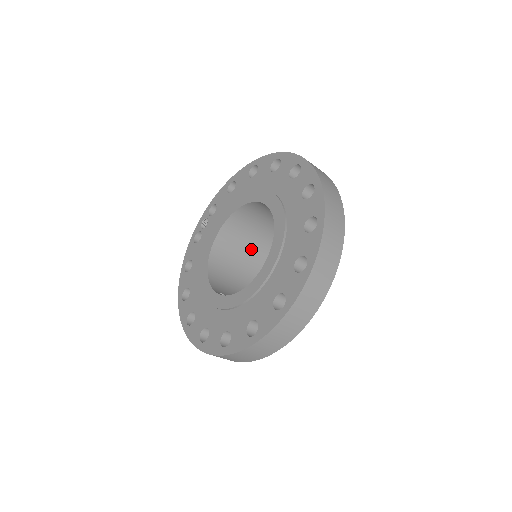
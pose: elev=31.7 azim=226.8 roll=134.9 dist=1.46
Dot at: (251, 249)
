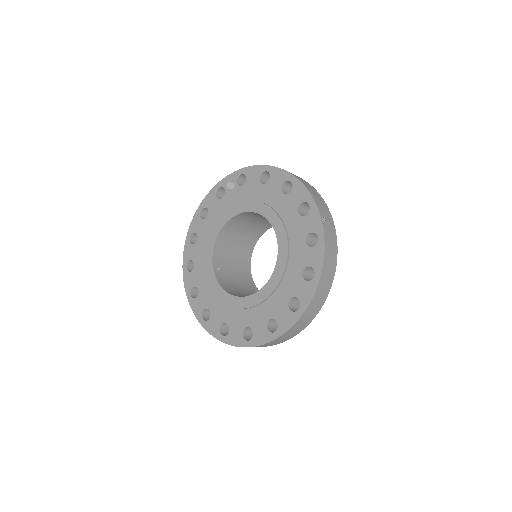
Dot at: (261, 223)
